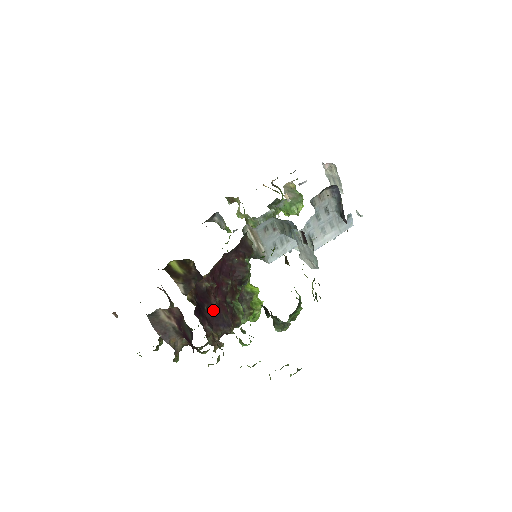
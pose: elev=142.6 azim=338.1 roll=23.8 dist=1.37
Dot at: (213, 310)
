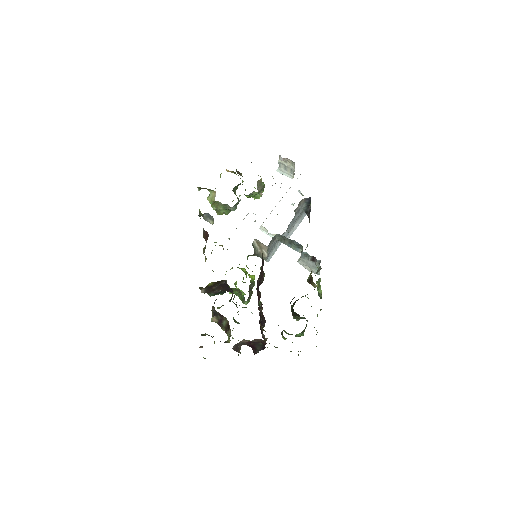
Dot at: occluded
